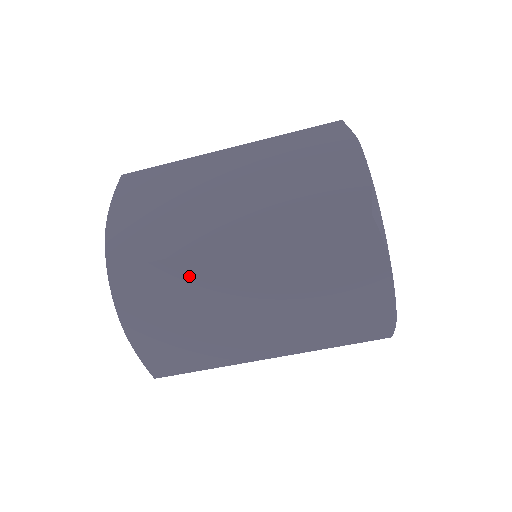
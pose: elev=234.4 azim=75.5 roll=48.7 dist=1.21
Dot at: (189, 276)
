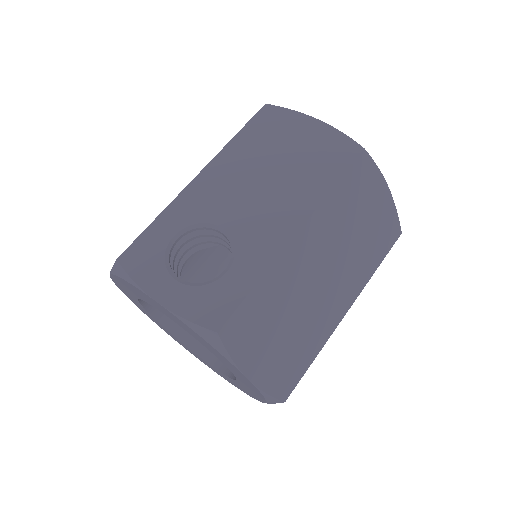
Dot at: occluded
